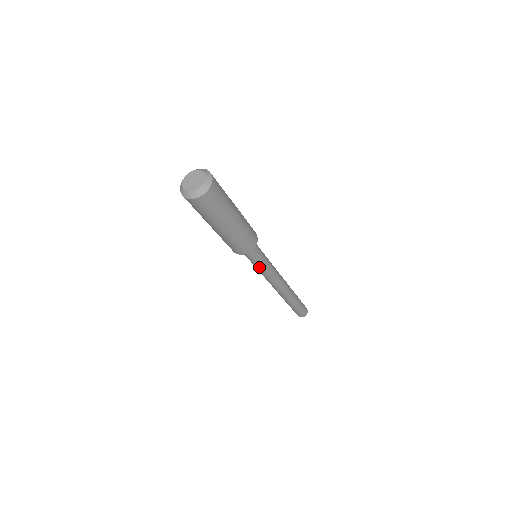
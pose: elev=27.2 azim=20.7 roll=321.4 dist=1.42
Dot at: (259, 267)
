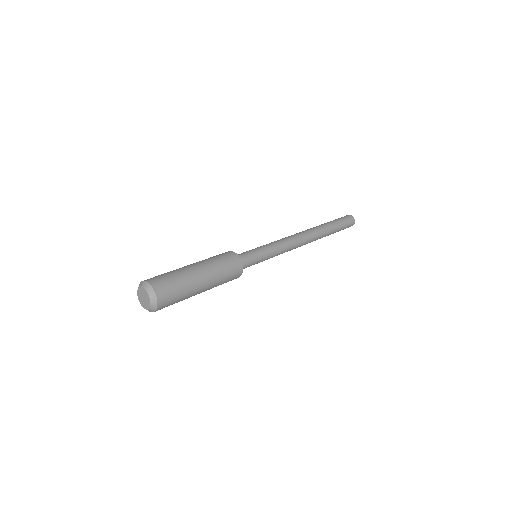
Dot at: occluded
